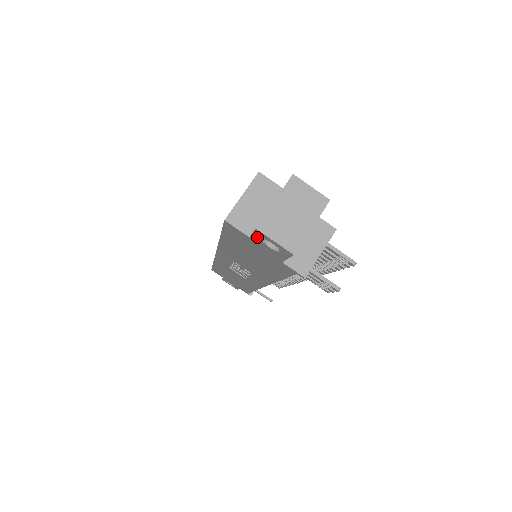
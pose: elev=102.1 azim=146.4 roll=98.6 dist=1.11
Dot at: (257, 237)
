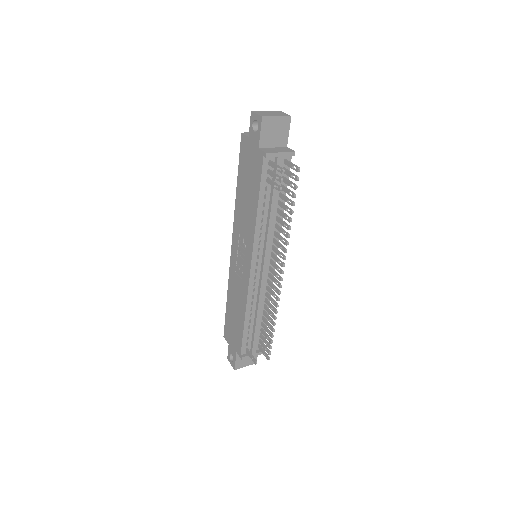
Dot at: (251, 126)
